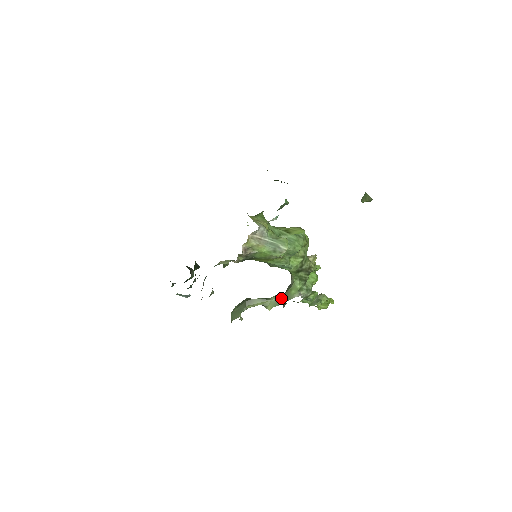
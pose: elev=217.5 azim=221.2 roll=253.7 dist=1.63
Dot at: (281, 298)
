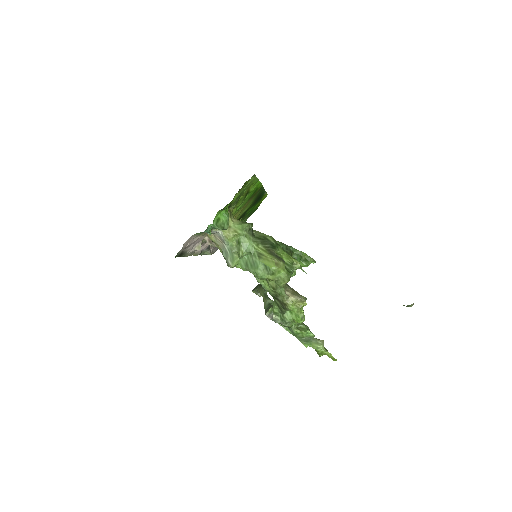
Dot at: (269, 306)
